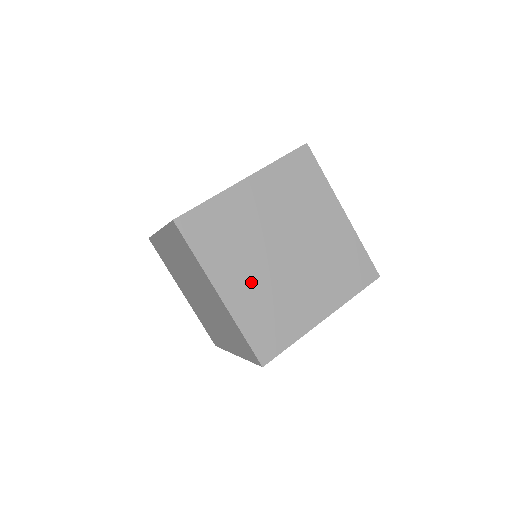
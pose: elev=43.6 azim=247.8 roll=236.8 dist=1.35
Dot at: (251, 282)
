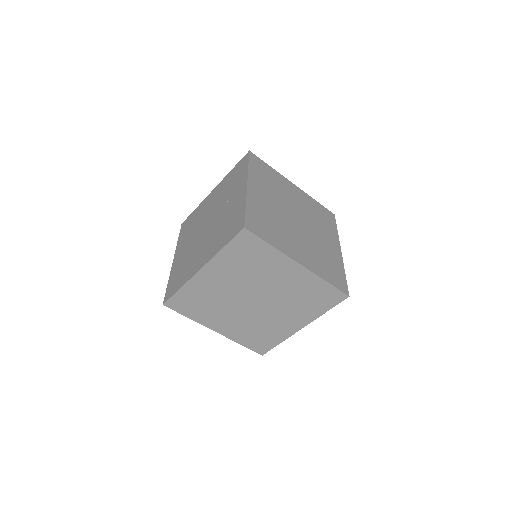
Dot at: (235, 322)
